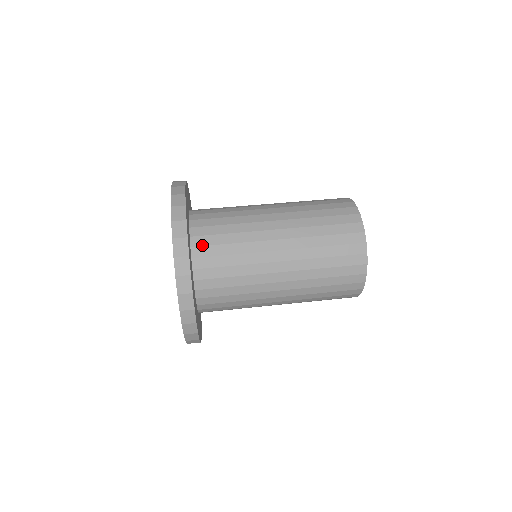
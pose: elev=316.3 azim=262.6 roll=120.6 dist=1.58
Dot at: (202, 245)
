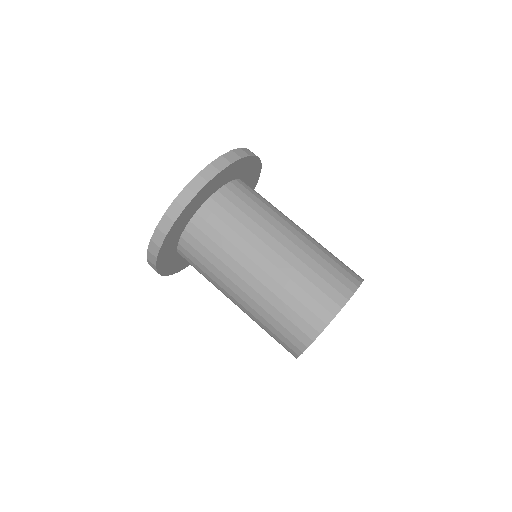
Dot at: (198, 227)
